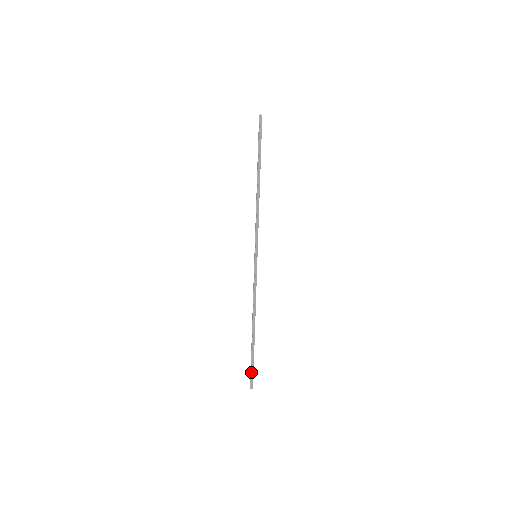
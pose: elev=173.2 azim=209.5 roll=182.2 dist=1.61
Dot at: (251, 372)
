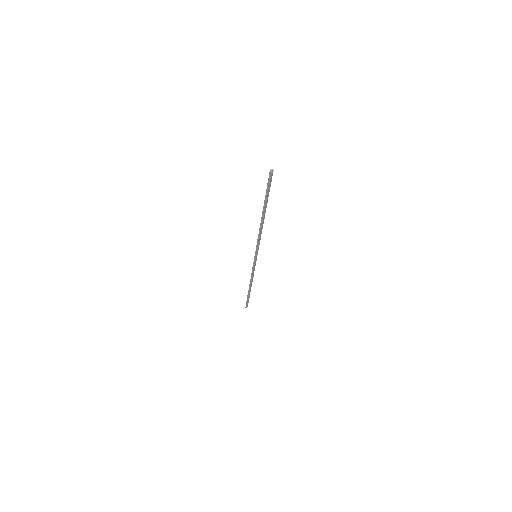
Dot at: (247, 303)
